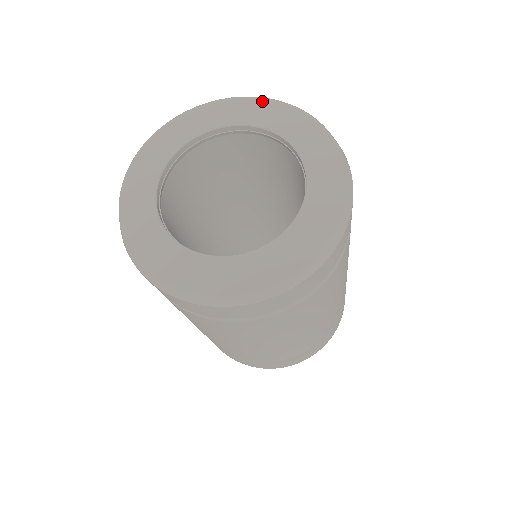
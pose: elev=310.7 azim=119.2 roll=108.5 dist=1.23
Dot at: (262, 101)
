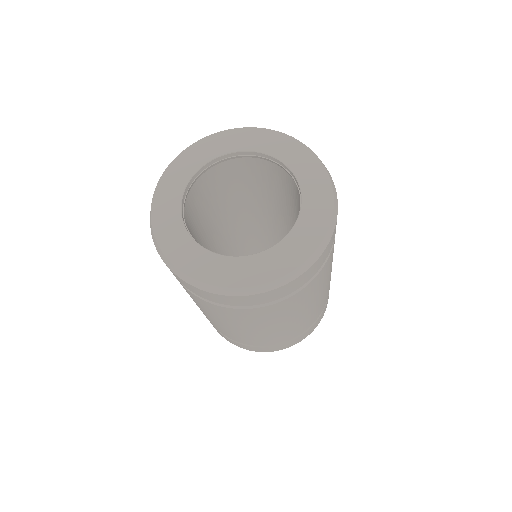
Dot at: (297, 143)
